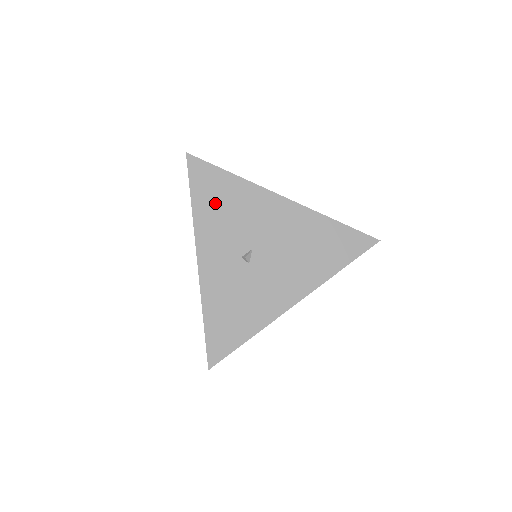
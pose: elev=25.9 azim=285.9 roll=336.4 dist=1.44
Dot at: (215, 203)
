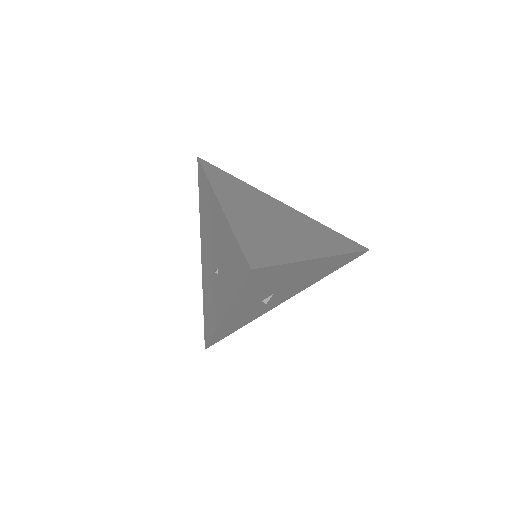
Dot at: (259, 286)
